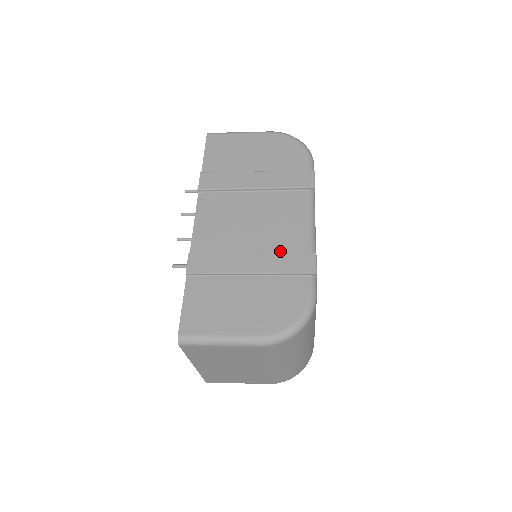
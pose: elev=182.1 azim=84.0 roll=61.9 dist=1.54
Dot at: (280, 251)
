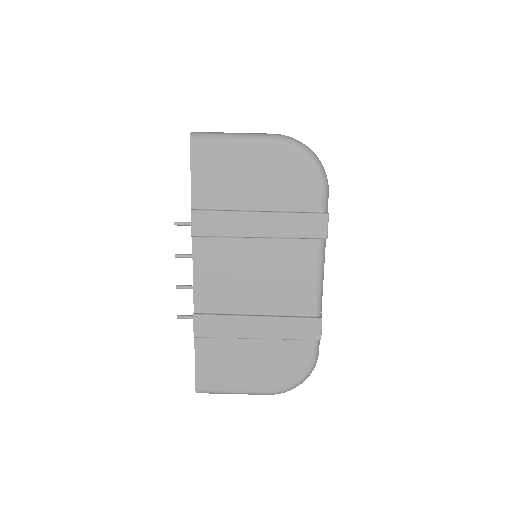
Dot at: (286, 314)
